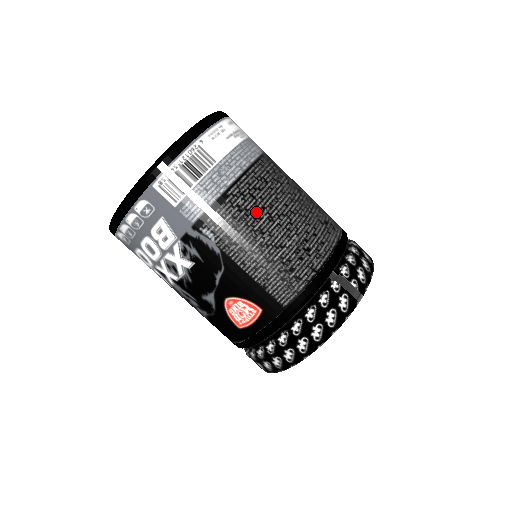
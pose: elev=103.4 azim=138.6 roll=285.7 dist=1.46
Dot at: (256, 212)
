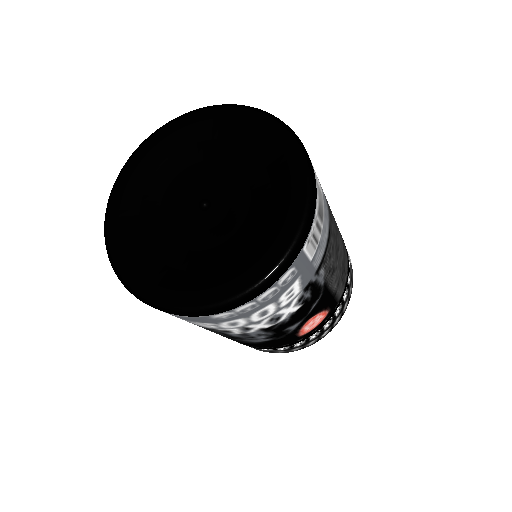
Dot at: (335, 231)
